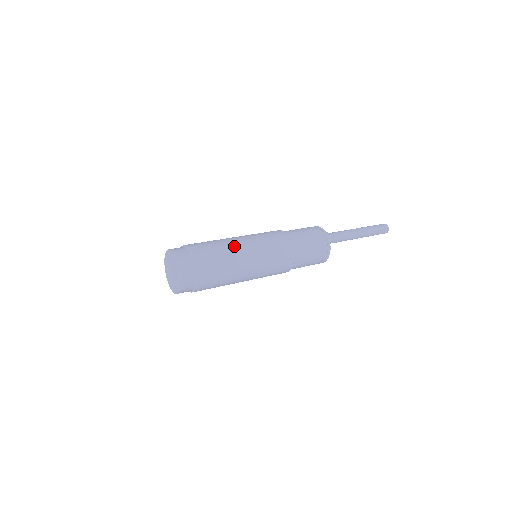
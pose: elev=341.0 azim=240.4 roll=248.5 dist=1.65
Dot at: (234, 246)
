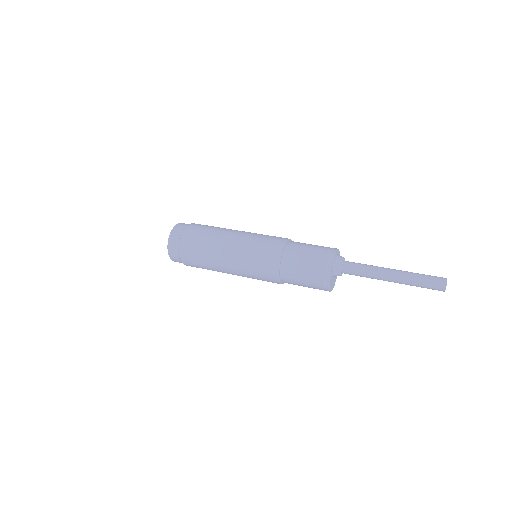
Dot at: (223, 237)
